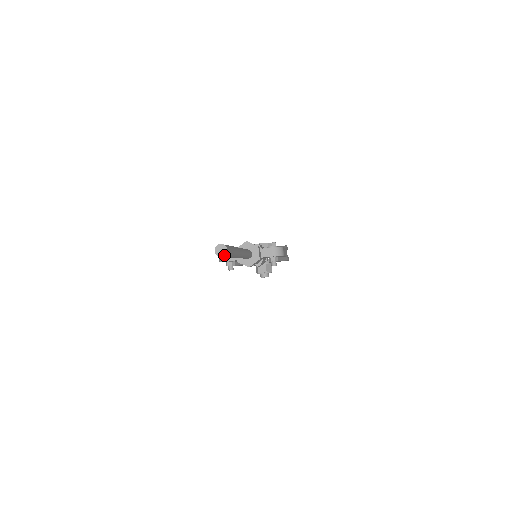
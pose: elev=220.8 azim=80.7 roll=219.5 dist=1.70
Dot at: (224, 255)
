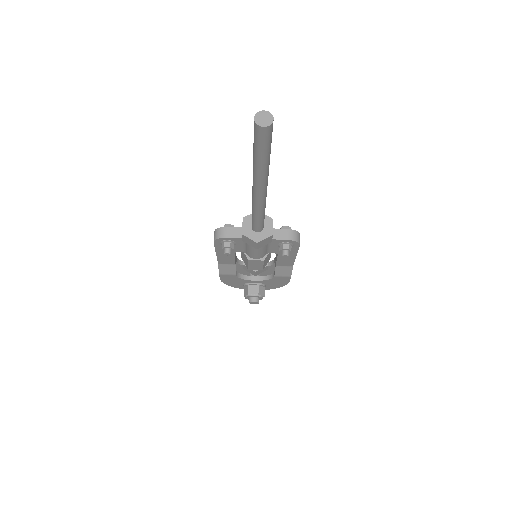
Dot at: (268, 125)
